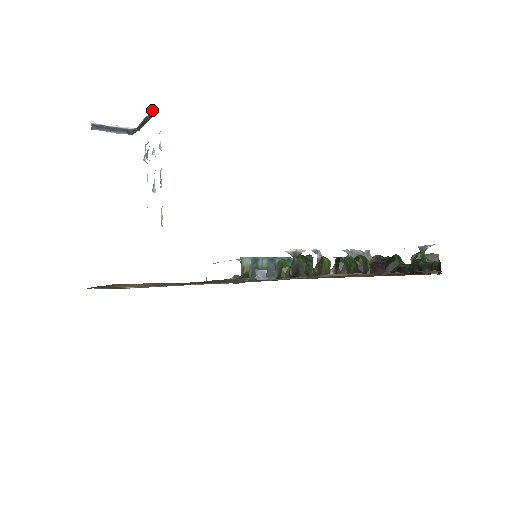
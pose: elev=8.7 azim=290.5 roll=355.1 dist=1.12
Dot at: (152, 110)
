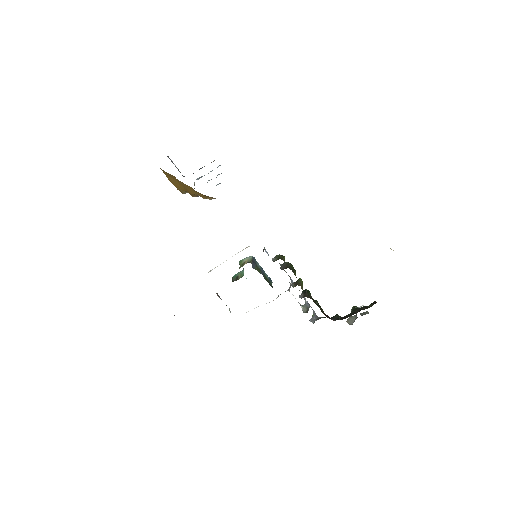
Dot at: occluded
